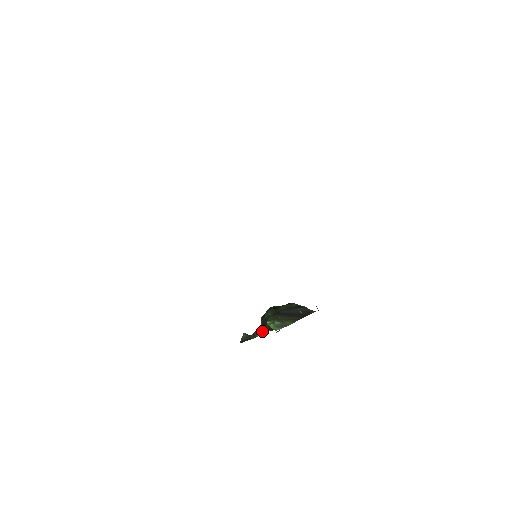
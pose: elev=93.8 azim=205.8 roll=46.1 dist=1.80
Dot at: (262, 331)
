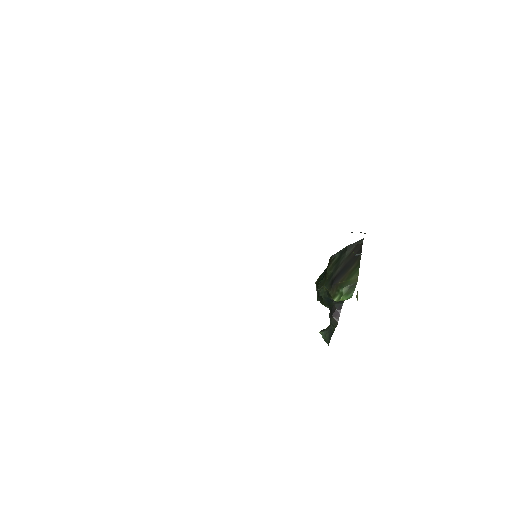
Dot at: (336, 312)
